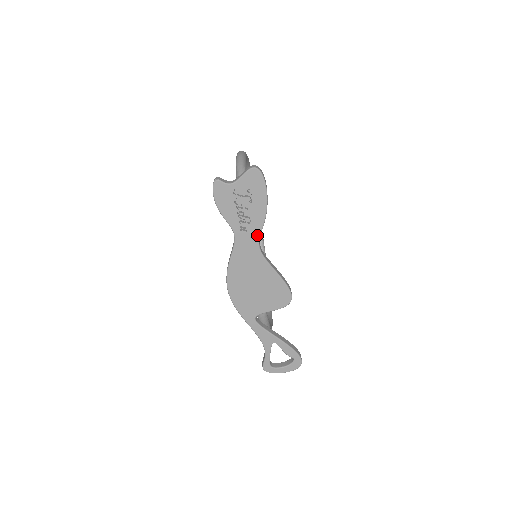
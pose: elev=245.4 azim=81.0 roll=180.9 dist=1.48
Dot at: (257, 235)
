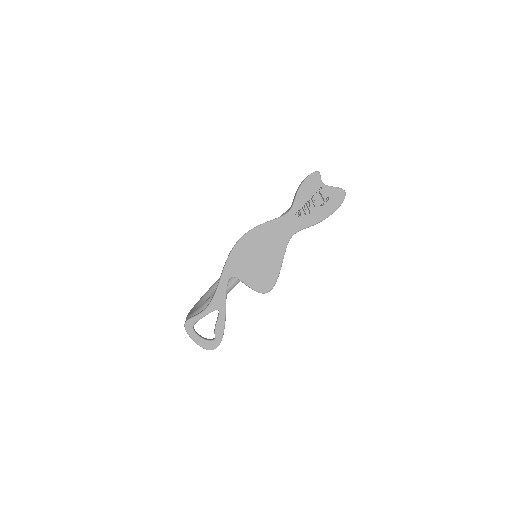
Dot at: (300, 227)
